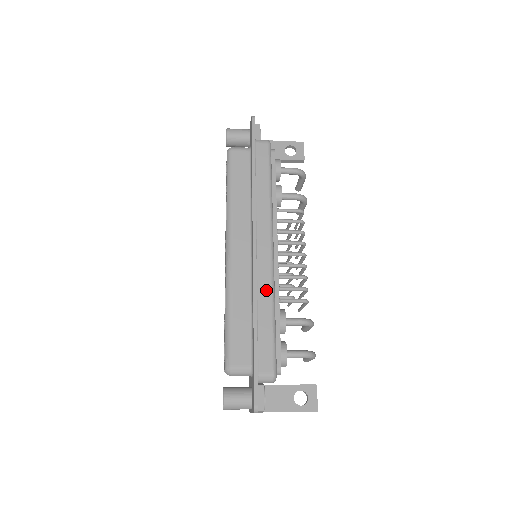
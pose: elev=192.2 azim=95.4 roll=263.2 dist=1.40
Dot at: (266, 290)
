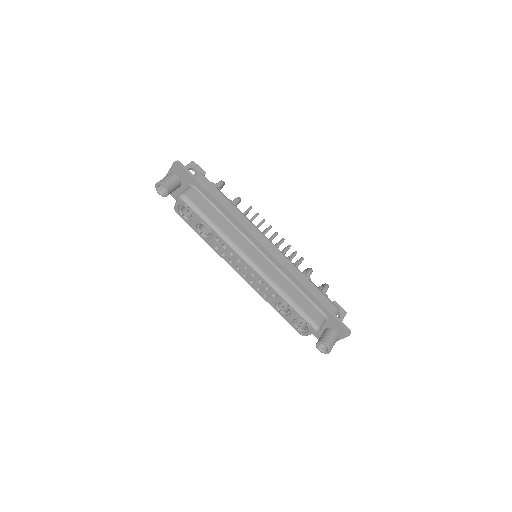
Dot at: (293, 268)
